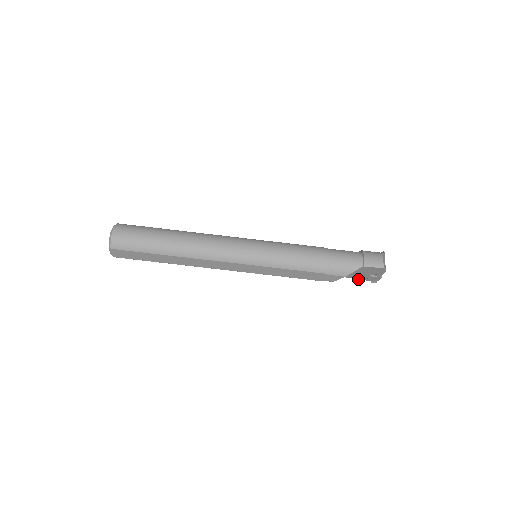
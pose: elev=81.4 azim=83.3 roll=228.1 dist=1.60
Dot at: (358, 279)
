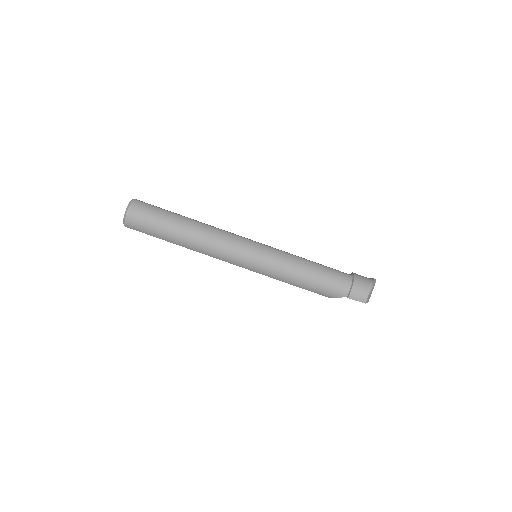
Dot at: occluded
